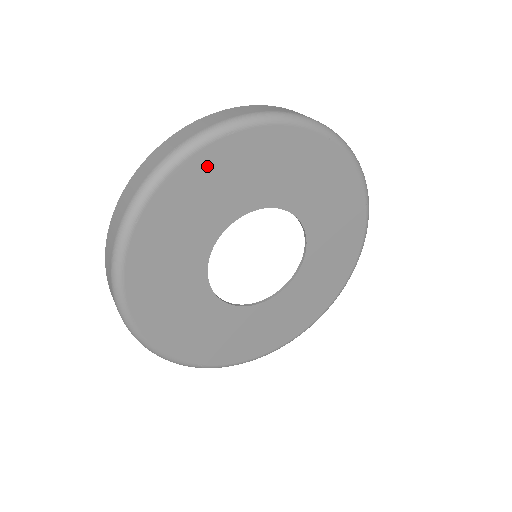
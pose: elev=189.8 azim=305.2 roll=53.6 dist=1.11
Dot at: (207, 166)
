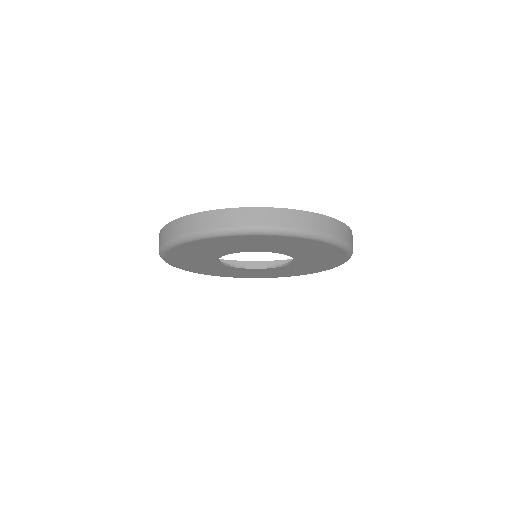
Dot at: (190, 247)
